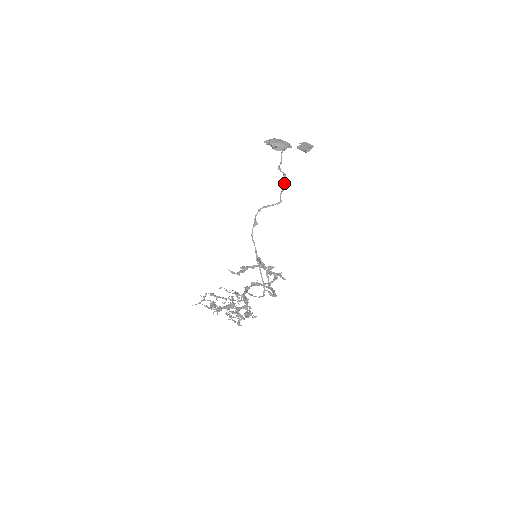
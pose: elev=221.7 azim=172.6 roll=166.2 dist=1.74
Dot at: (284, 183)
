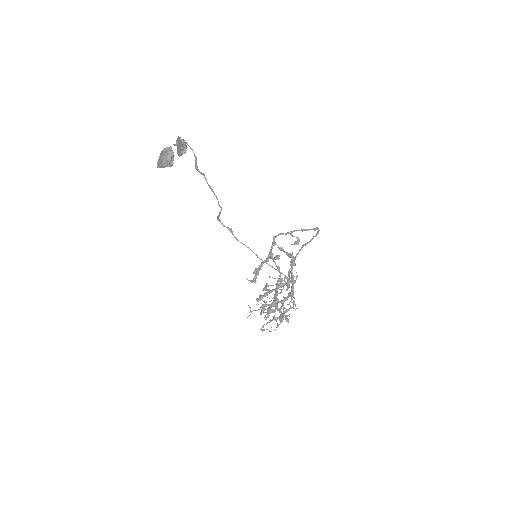
Dot at: (208, 185)
